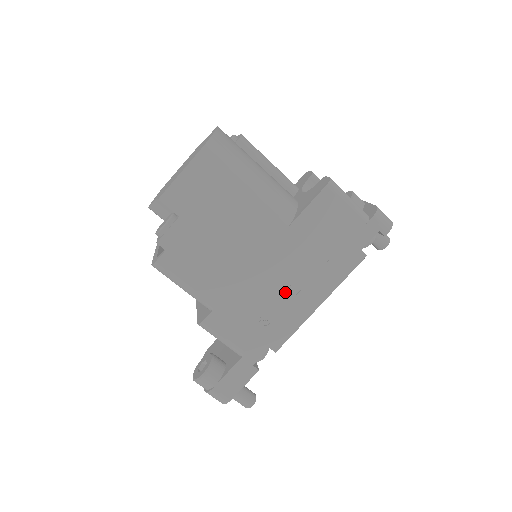
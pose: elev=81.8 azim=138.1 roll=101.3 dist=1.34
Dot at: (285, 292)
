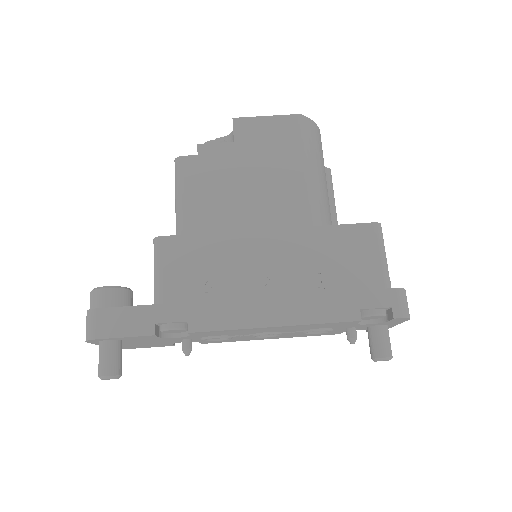
Dot at: (255, 281)
